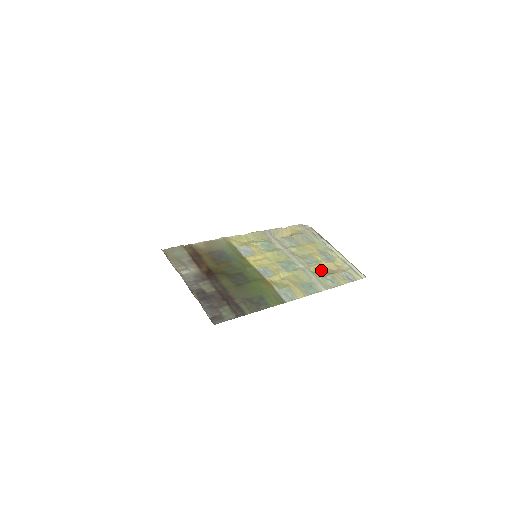
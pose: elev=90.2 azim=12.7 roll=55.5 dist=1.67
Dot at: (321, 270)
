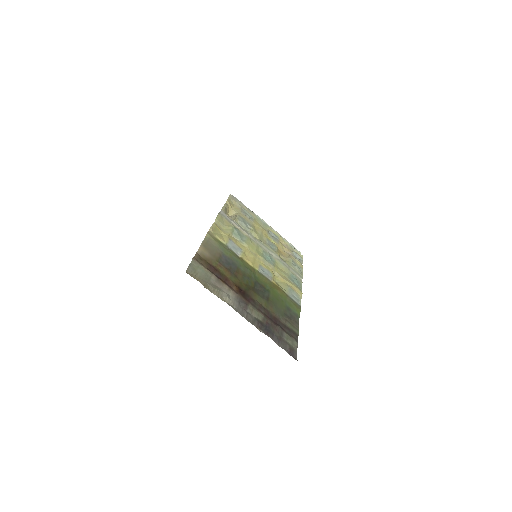
Dot at: (281, 254)
